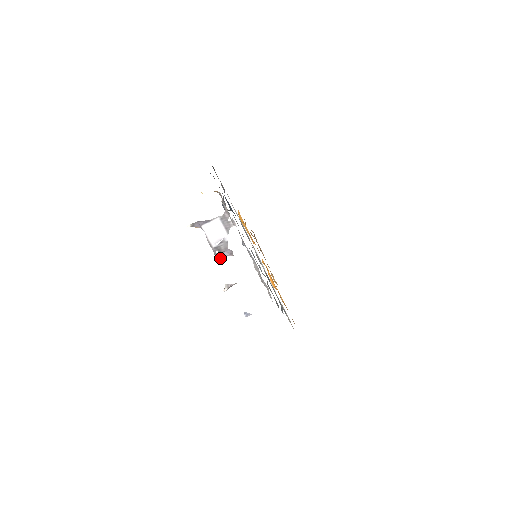
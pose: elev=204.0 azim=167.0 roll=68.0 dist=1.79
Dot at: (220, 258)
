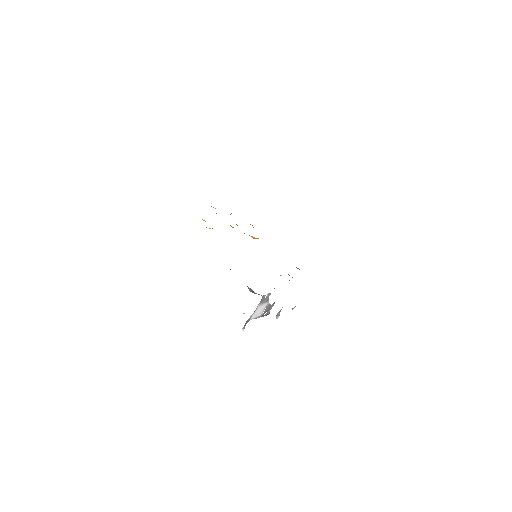
Dot at: (268, 314)
